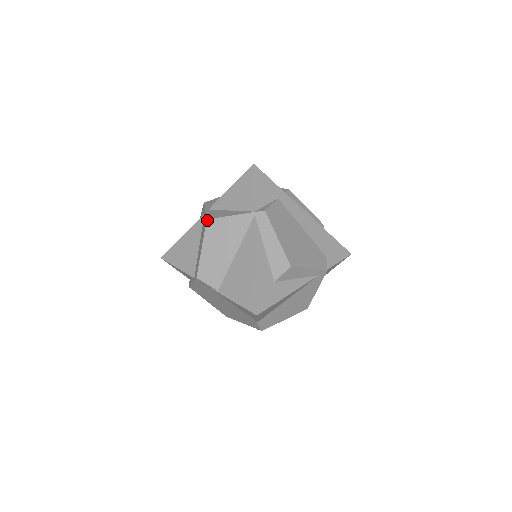
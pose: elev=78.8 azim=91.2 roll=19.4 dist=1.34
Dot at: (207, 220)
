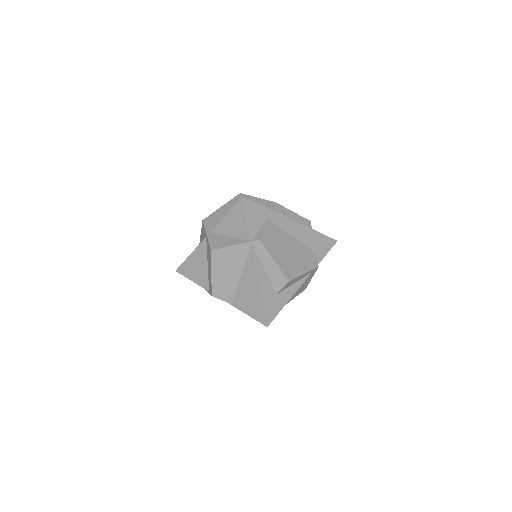
Dot at: (211, 251)
